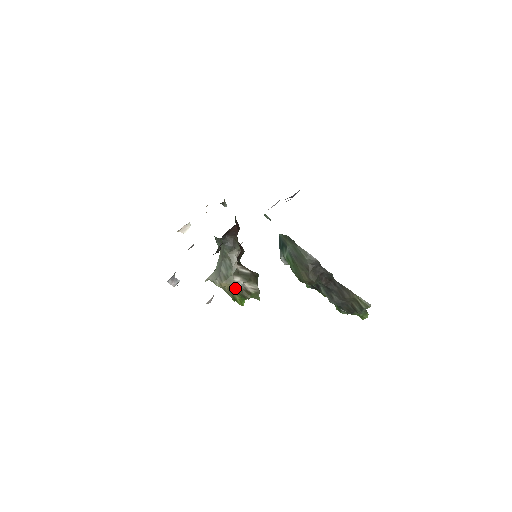
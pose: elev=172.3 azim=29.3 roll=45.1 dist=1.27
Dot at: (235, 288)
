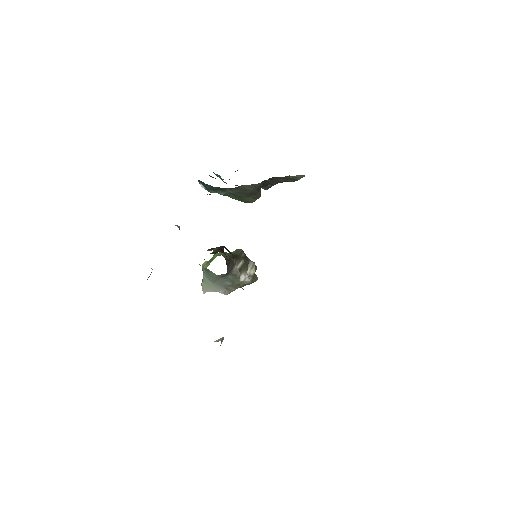
Dot at: (245, 285)
